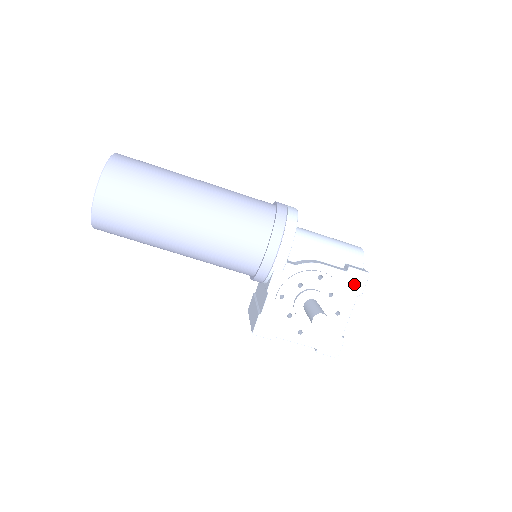
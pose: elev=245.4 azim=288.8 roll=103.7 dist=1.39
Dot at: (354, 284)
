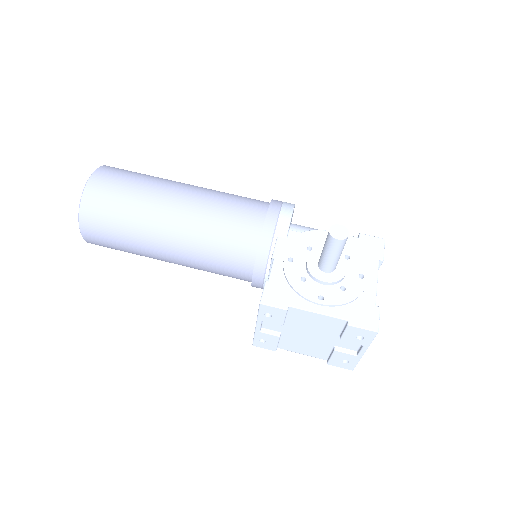
Dot at: (371, 249)
